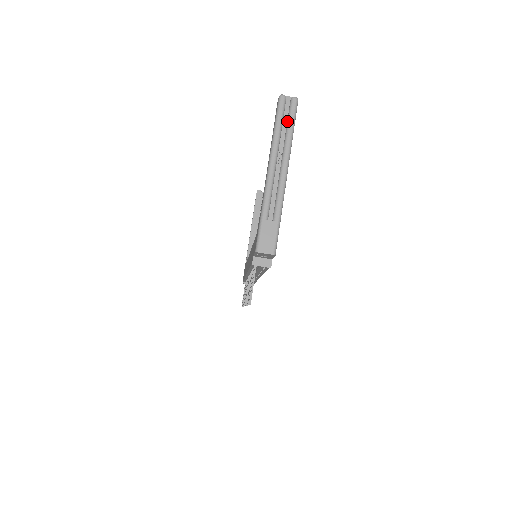
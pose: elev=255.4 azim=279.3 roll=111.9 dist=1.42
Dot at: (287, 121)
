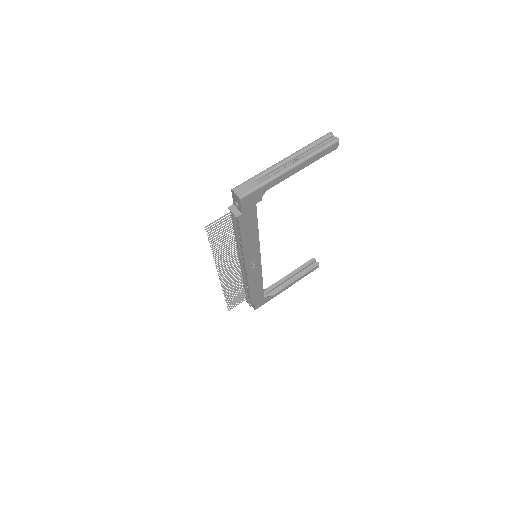
Dot at: (321, 146)
